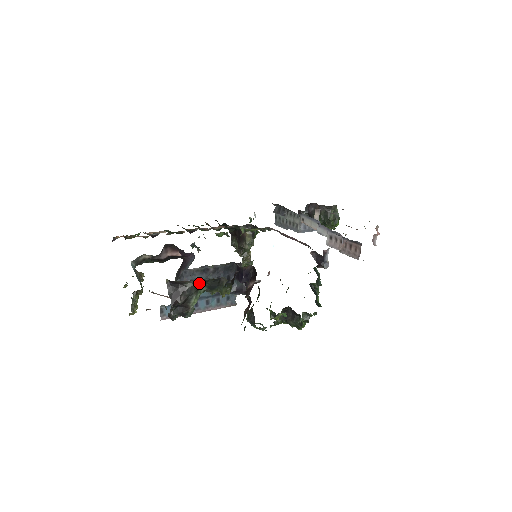
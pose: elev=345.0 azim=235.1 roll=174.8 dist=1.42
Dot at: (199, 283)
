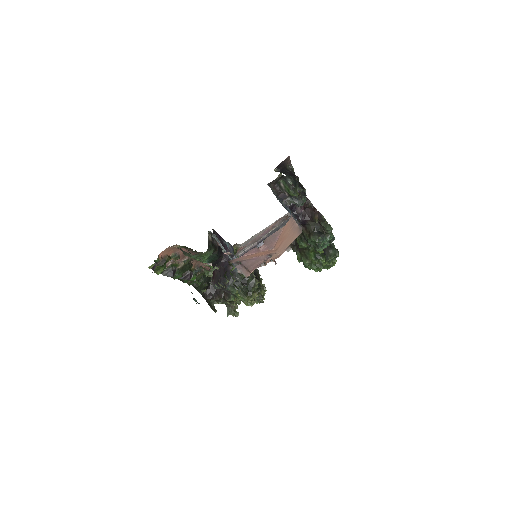
Dot at: (292, 169)
